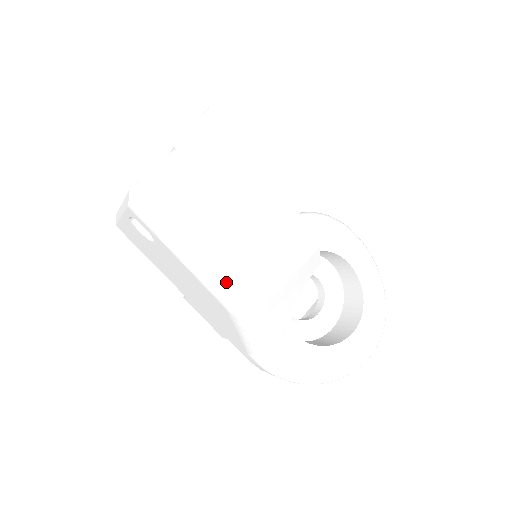
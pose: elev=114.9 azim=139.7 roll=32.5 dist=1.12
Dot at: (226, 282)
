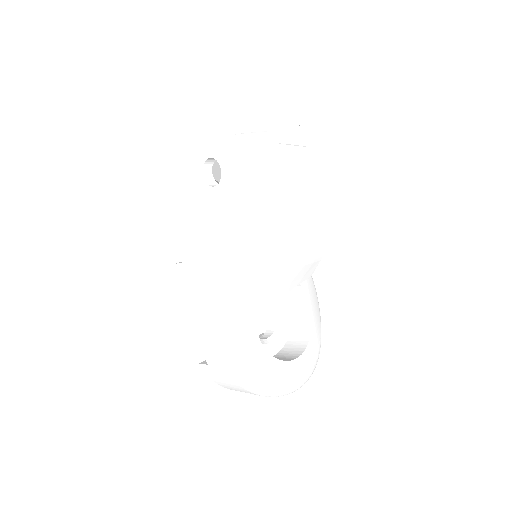
Dot at: (262, 238)
